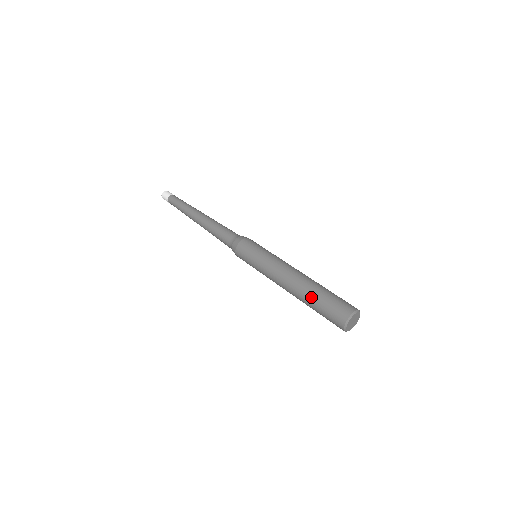
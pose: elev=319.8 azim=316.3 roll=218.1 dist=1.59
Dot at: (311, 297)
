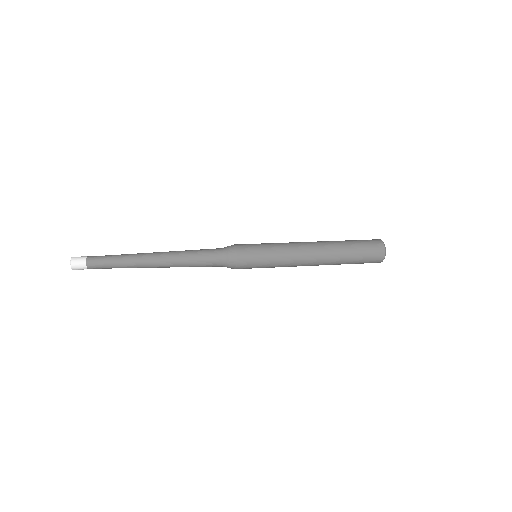
Dot at: (341, 241)
